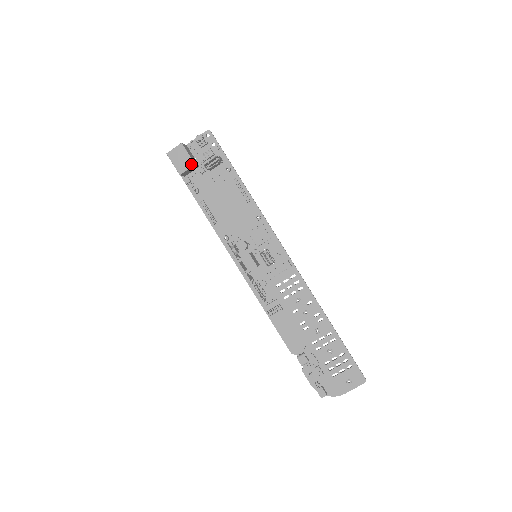
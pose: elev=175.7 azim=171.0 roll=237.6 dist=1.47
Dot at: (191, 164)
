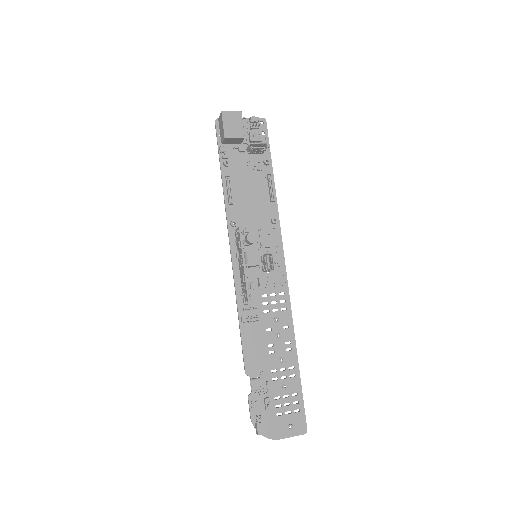
Dot at: (241, 135)
